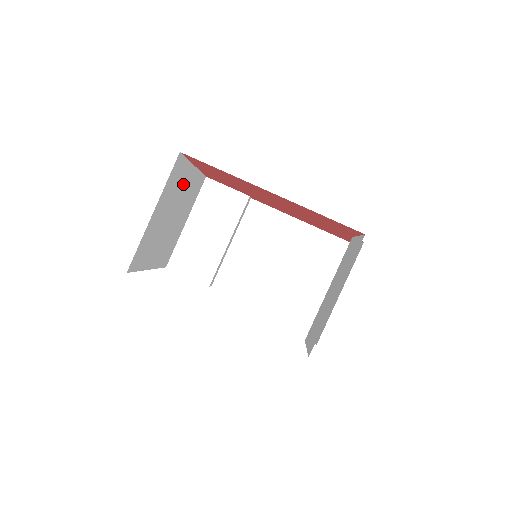
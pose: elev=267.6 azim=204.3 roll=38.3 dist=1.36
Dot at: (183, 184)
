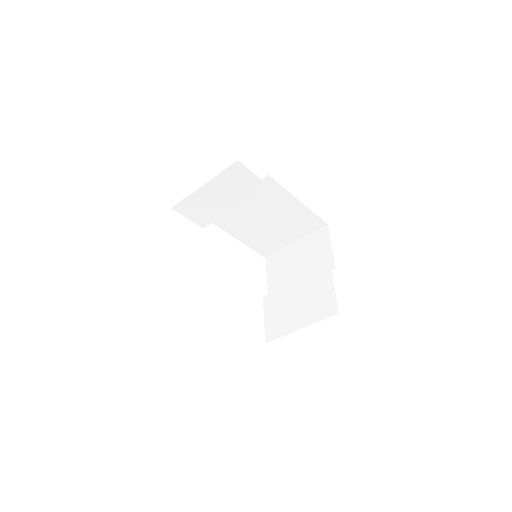
Dot at: occluded
